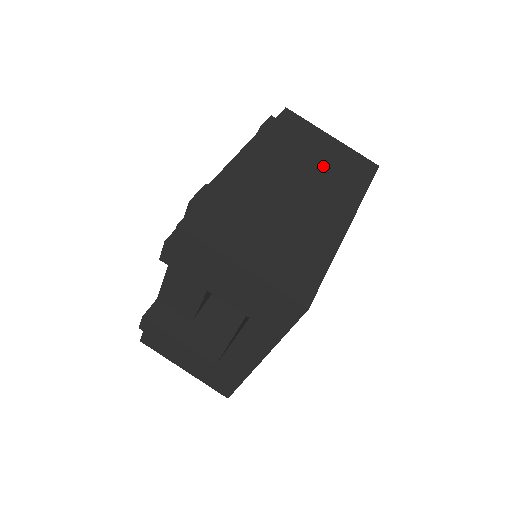
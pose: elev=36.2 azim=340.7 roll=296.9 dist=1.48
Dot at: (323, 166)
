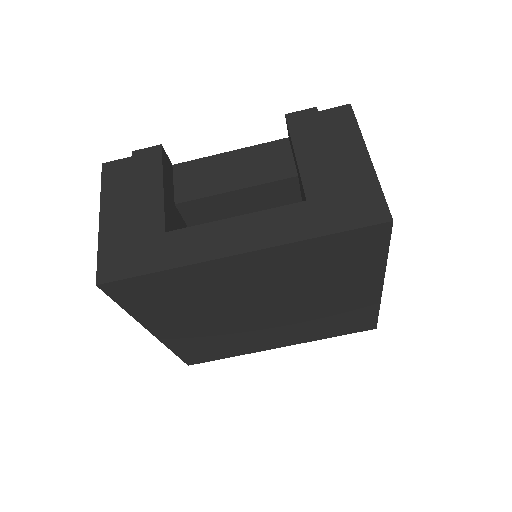
Dot at: occluded
